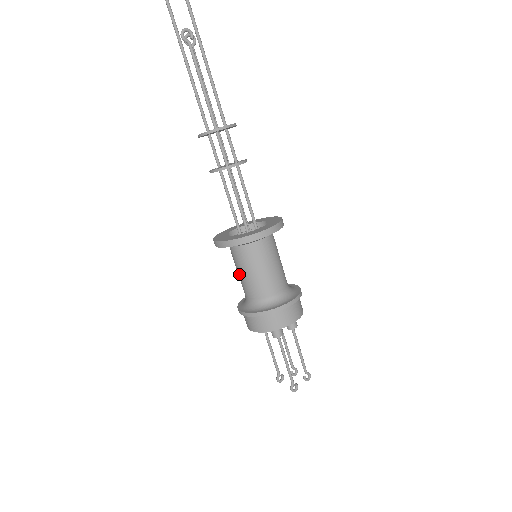
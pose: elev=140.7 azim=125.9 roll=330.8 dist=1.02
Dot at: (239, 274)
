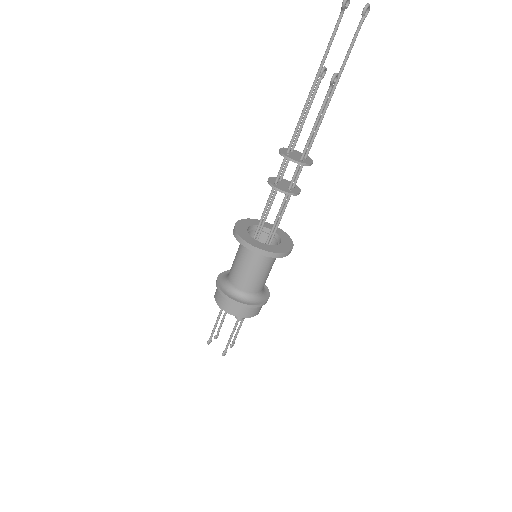
Dot at: (242, 268)
